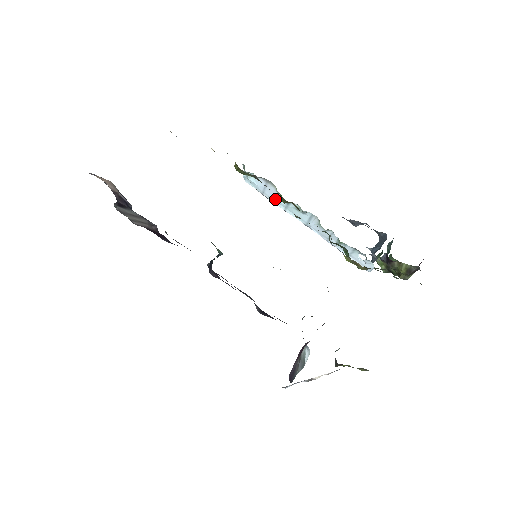
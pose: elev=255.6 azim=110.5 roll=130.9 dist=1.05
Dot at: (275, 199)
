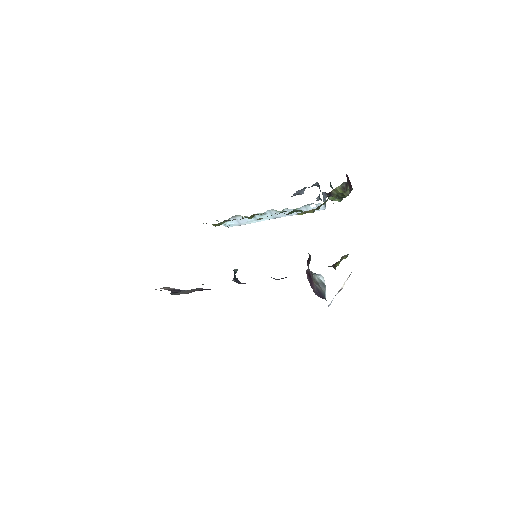
Dot at: (248, 221)
